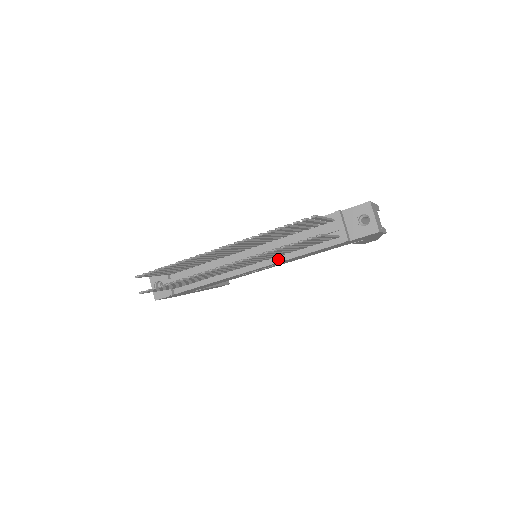
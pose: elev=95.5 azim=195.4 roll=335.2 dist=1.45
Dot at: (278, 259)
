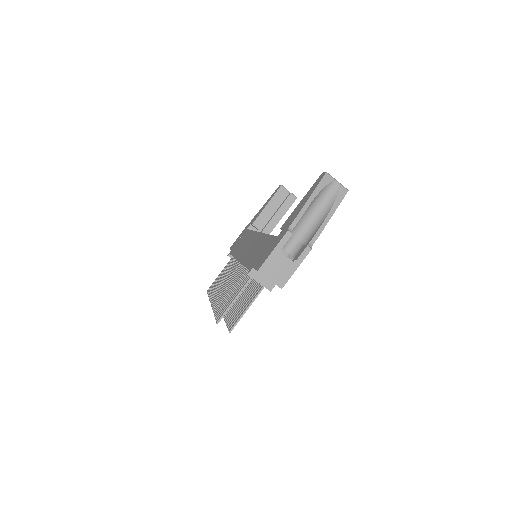
Dot at: occluded
